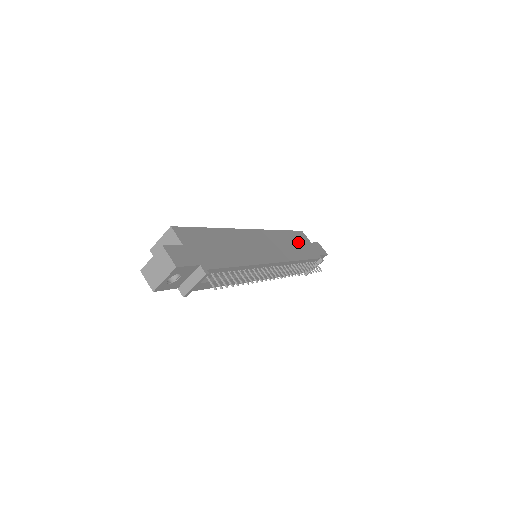
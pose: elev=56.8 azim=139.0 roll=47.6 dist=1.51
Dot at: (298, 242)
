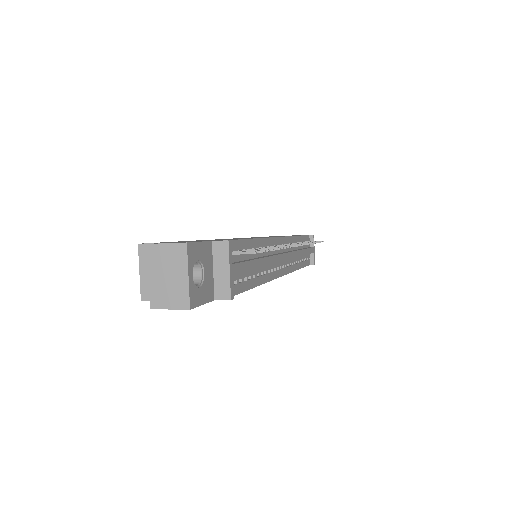
Dot at: occluded
